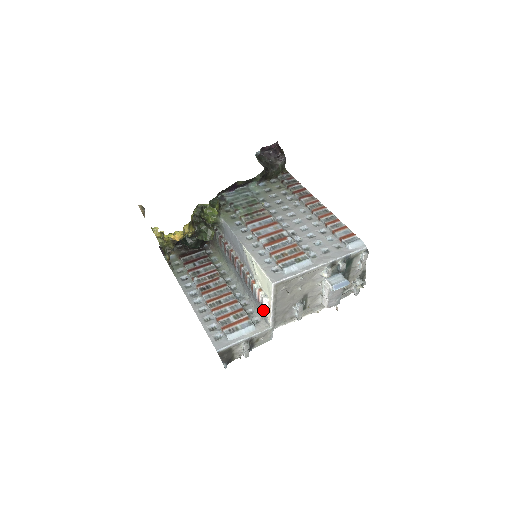
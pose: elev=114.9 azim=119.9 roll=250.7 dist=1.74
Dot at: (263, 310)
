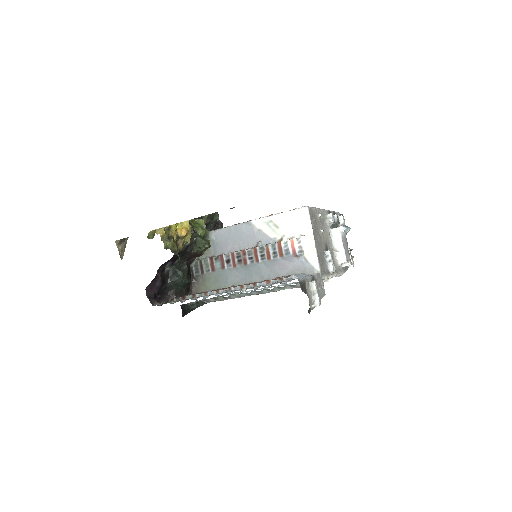
Dot at: (303, 263)
